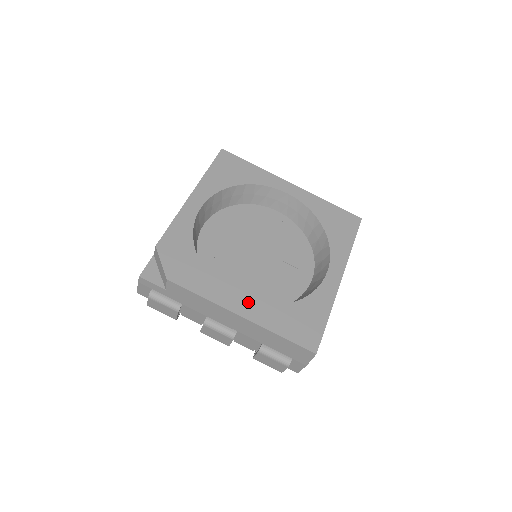
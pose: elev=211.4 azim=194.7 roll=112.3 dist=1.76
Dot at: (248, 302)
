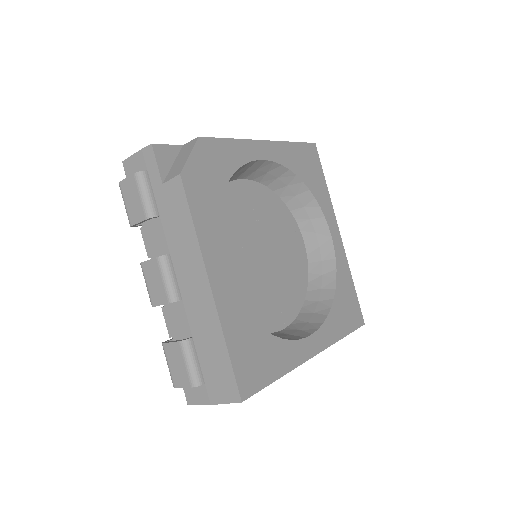
Dot at: (228, 282)
